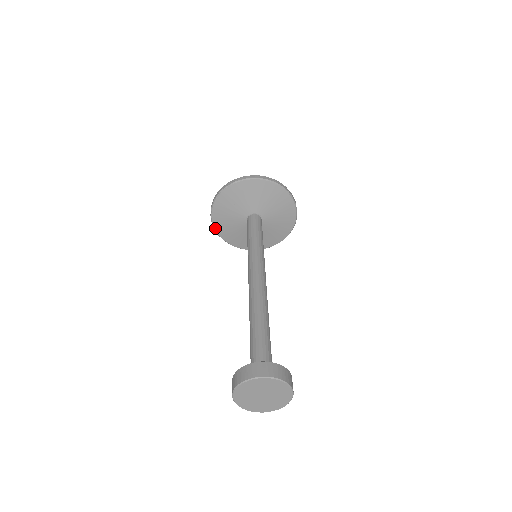
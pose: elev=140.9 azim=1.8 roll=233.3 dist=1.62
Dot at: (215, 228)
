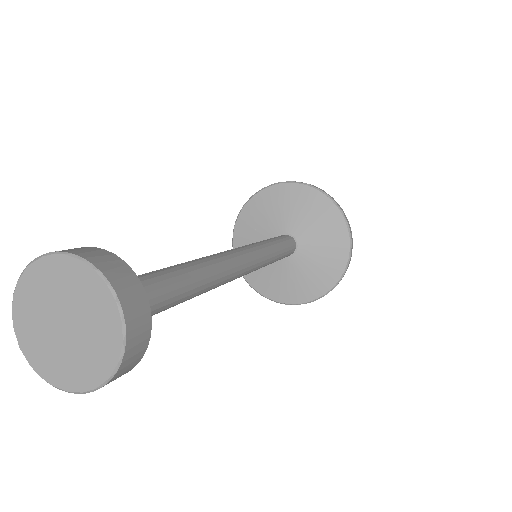
Dot at: occluded
